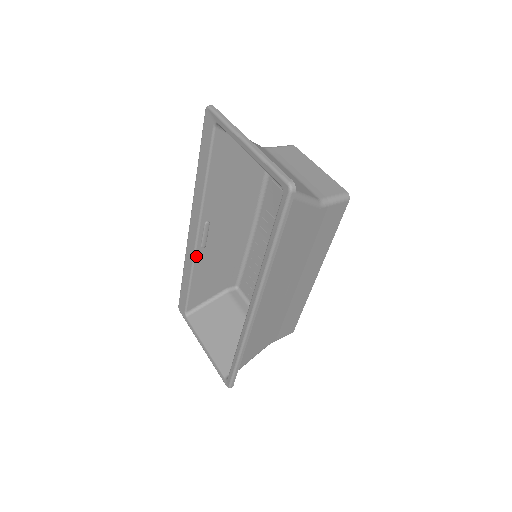
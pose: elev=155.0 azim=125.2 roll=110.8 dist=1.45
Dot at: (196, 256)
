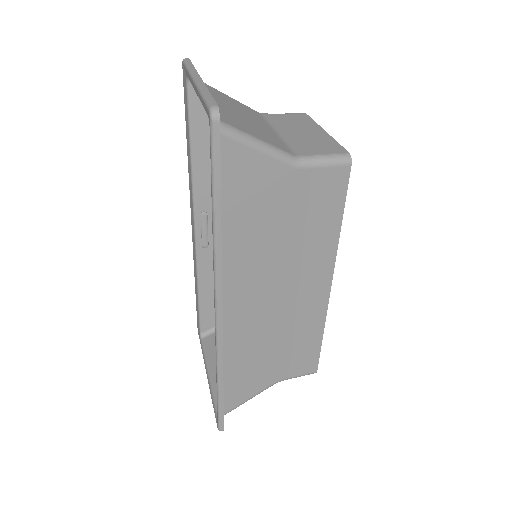
Dot at: (199, 258)
